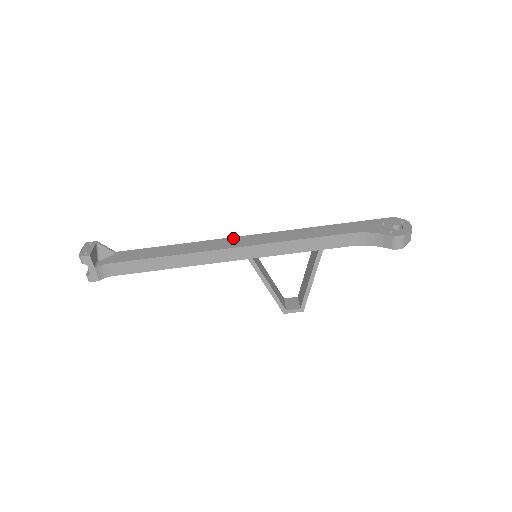
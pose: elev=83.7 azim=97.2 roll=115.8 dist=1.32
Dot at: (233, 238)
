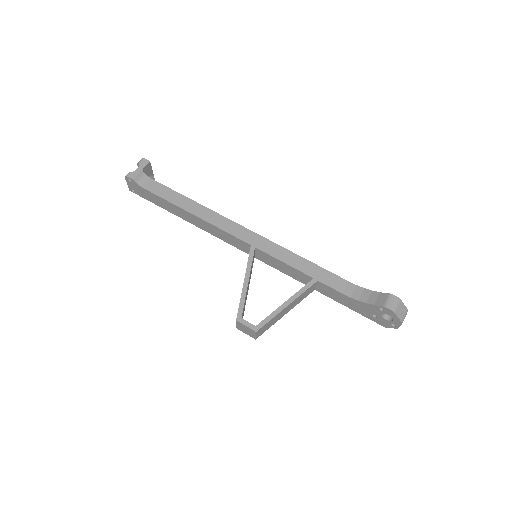
Dot at: occluded
